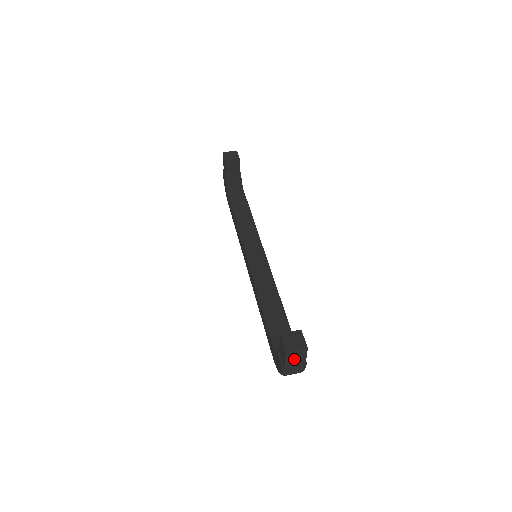
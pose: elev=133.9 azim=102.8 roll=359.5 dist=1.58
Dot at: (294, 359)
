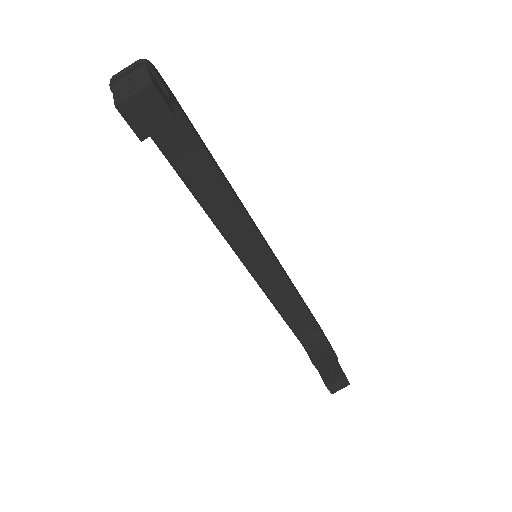
Dot at: occluded
